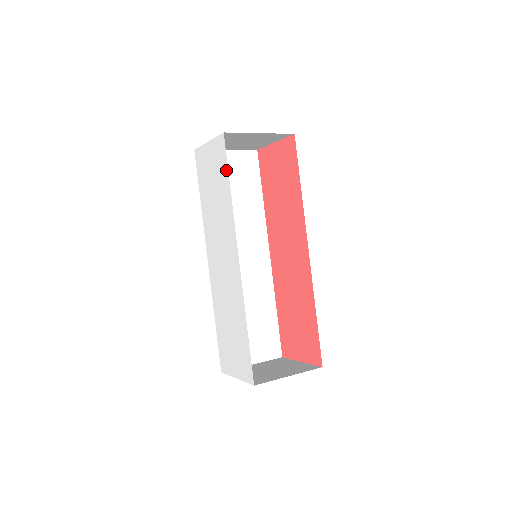
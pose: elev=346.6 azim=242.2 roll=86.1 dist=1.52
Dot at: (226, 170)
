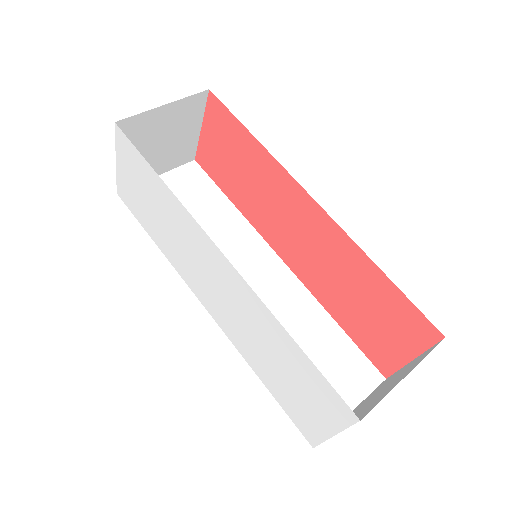
Dot at: (142, 161)
